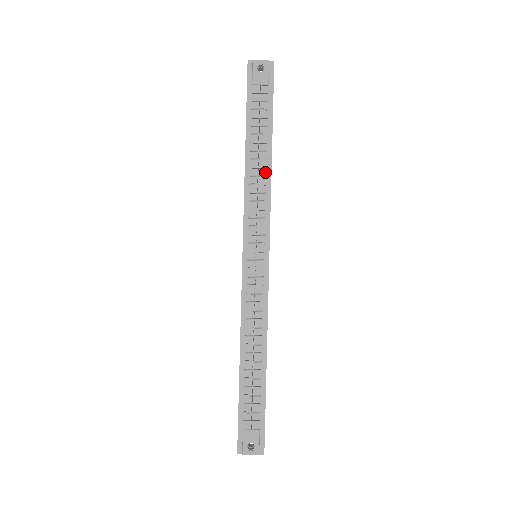
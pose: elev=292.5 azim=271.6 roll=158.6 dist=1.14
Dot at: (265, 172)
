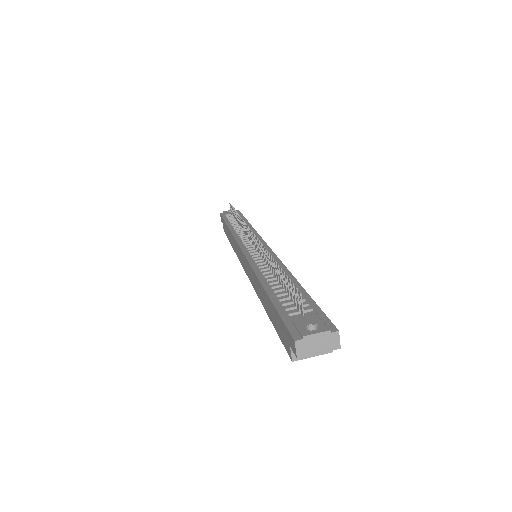
Dot at: occluded
